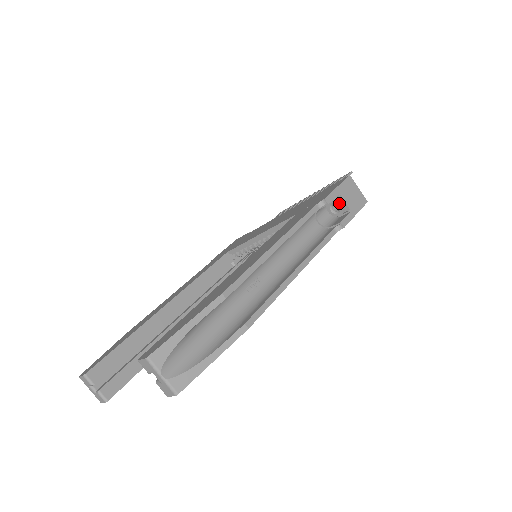
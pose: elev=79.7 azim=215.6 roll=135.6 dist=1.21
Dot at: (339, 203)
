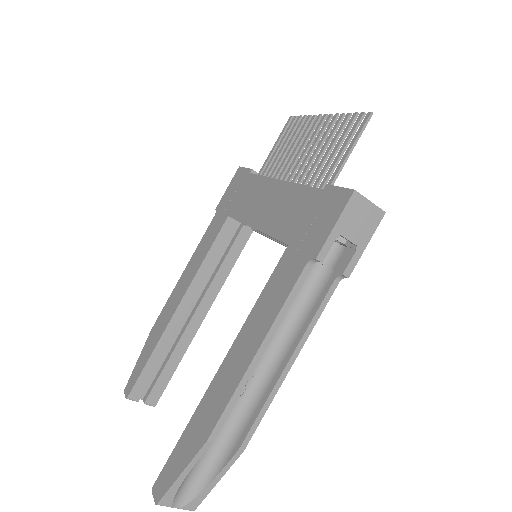
Dot at: (340, 242)
